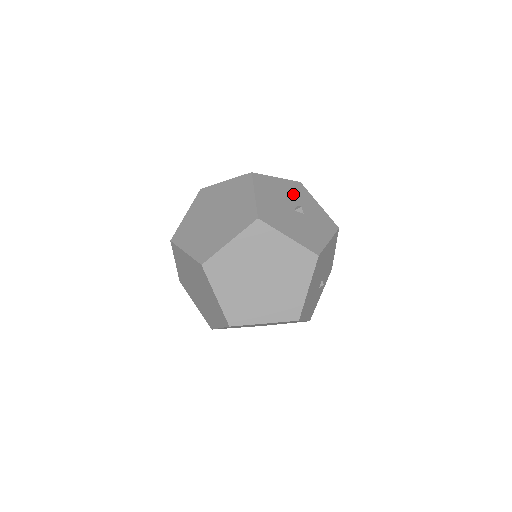
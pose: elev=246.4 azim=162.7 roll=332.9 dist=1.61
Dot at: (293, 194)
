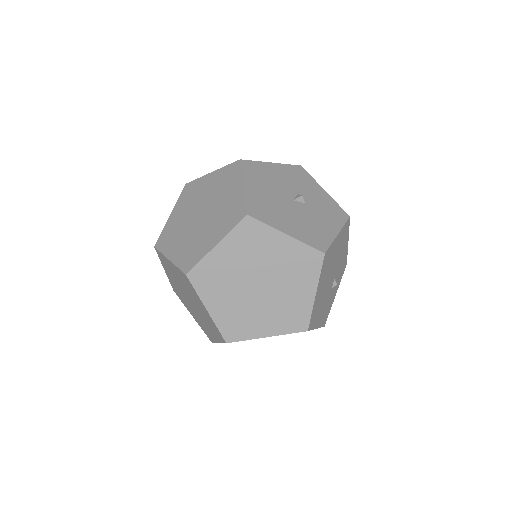
Dot at: (292, 181)
